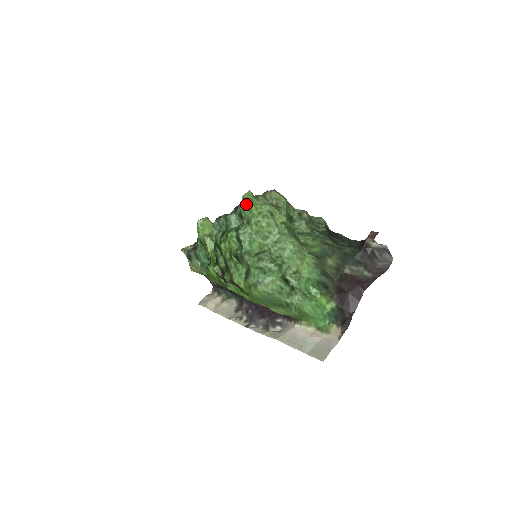
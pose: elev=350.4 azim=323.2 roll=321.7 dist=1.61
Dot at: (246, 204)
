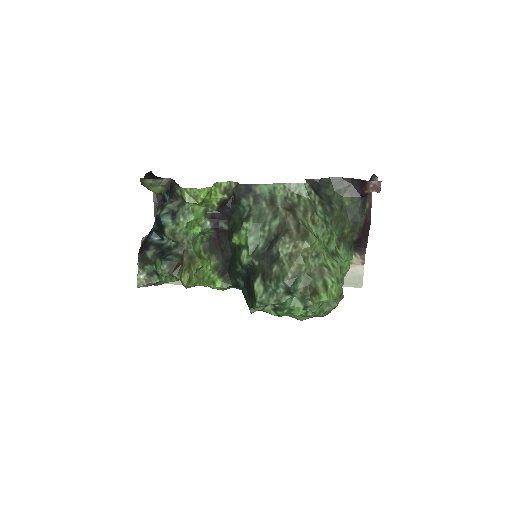
Dot at: occluded
